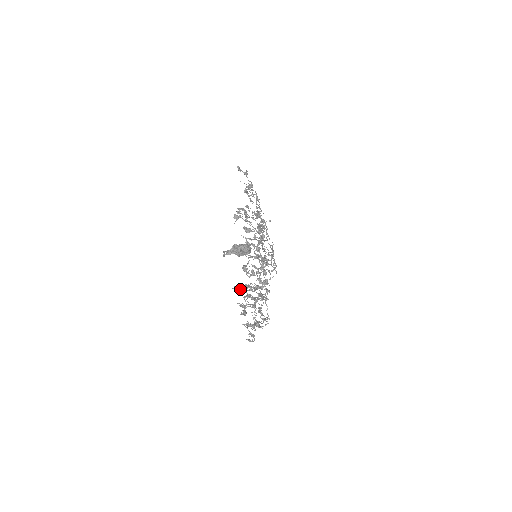
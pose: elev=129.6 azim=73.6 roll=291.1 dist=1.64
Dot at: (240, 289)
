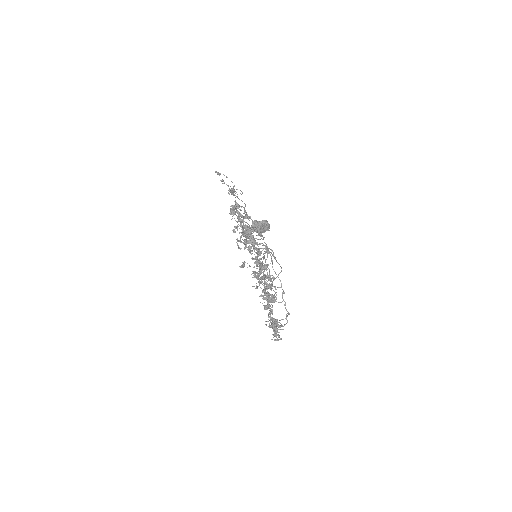
Dot at: occluded
